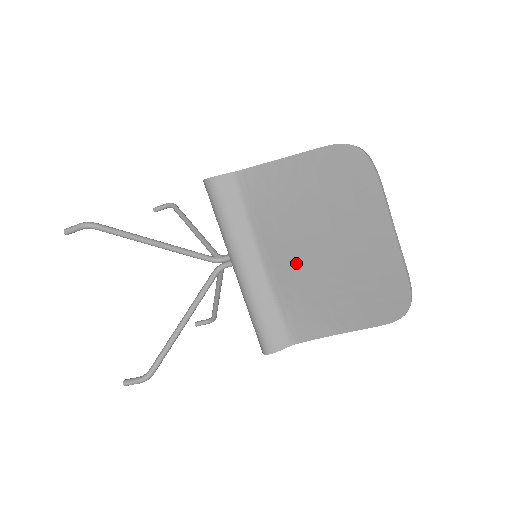
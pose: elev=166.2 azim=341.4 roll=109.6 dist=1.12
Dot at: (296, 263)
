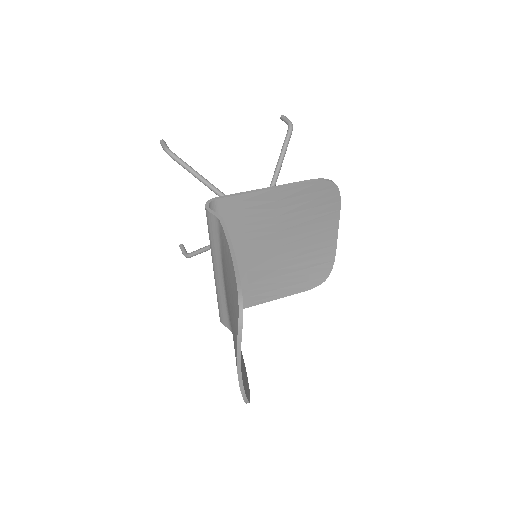
Dot at: (228, 307)
